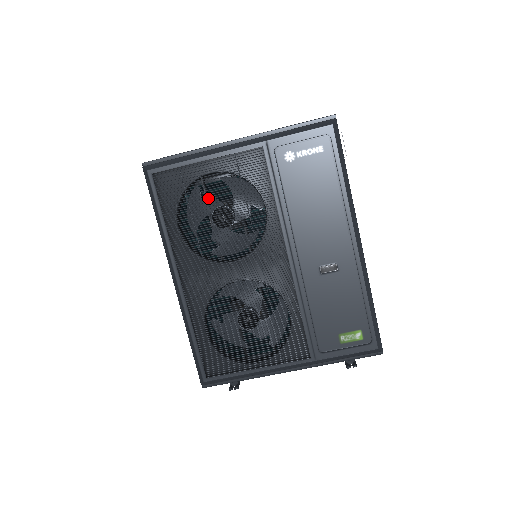
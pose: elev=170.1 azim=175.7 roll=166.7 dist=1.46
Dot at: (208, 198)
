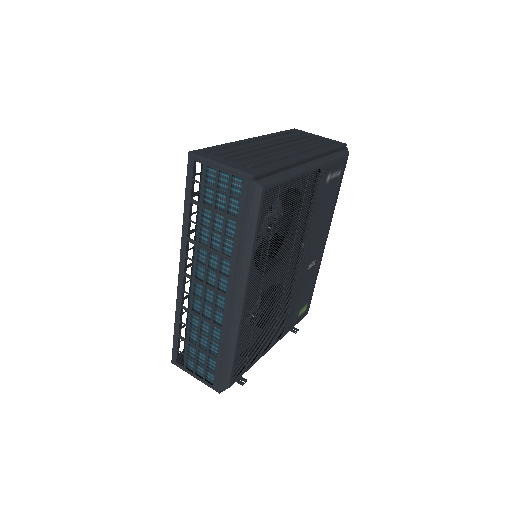
Dot at: occluded
